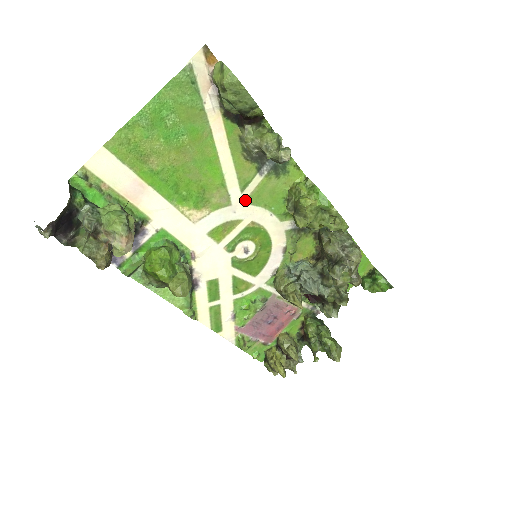
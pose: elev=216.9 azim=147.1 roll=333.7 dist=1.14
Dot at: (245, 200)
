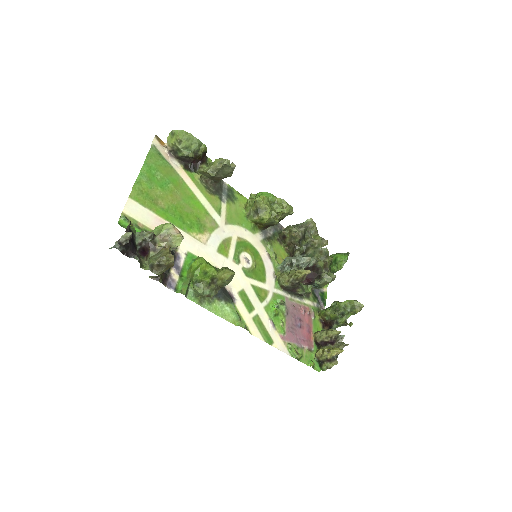
Dot at: (225, 222)
